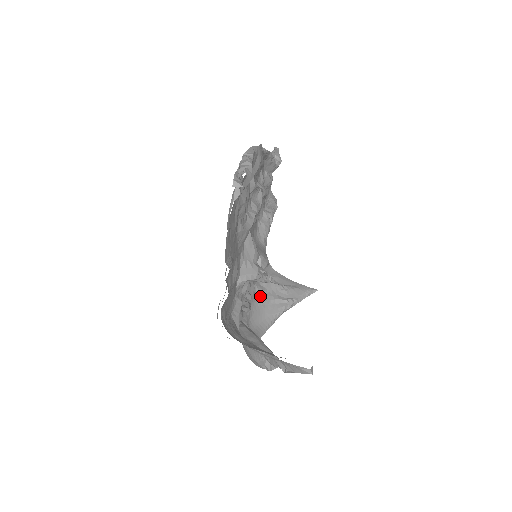
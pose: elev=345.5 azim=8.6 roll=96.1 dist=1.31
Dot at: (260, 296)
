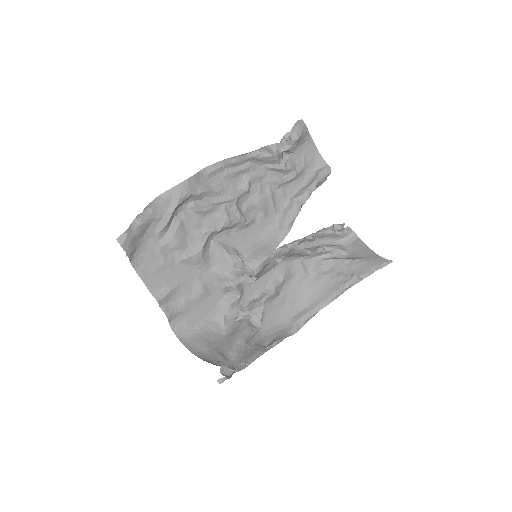
Dot at: (318, 275)
